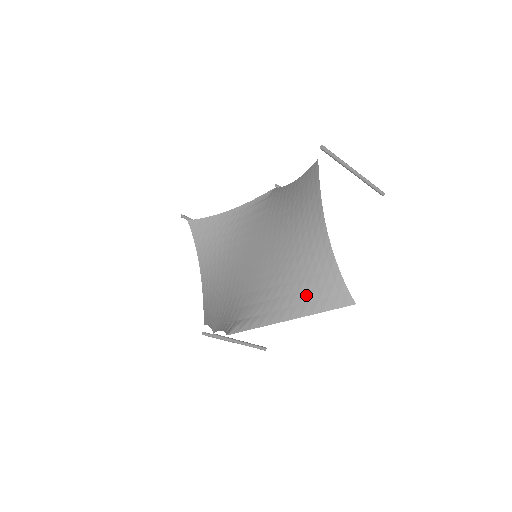
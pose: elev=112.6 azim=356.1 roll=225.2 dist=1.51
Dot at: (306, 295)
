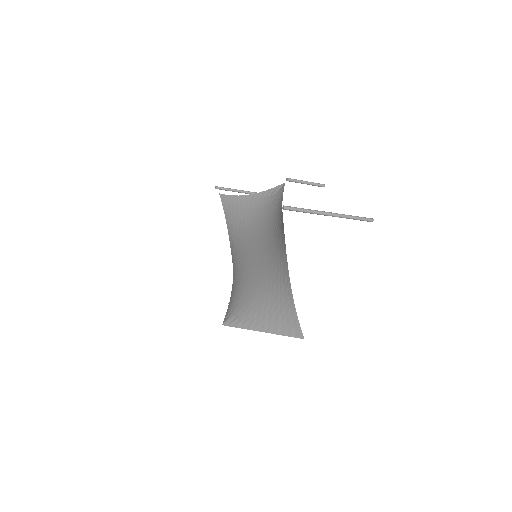
Dot at: (273, 317)
